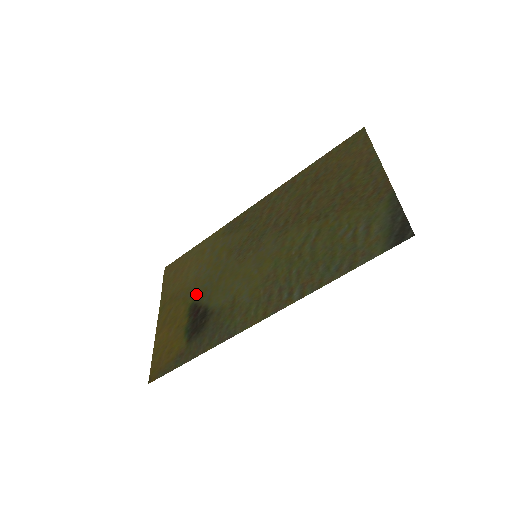
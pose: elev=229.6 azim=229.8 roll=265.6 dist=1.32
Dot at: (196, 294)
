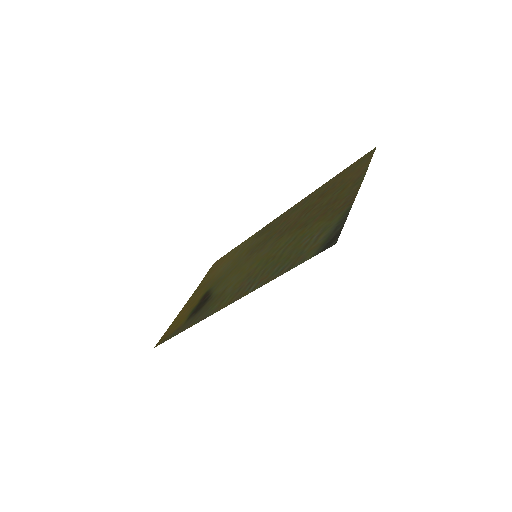
Dot at: (213, 284)
